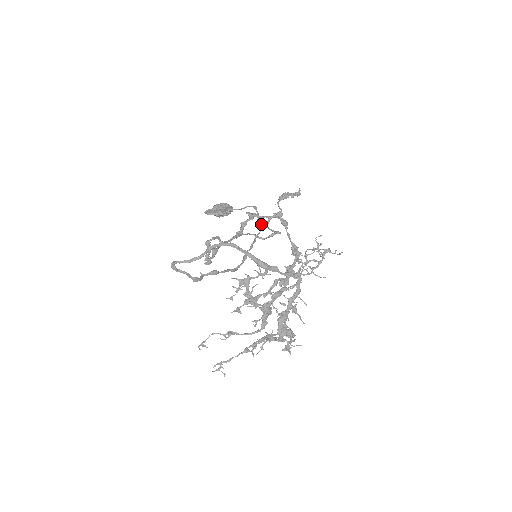
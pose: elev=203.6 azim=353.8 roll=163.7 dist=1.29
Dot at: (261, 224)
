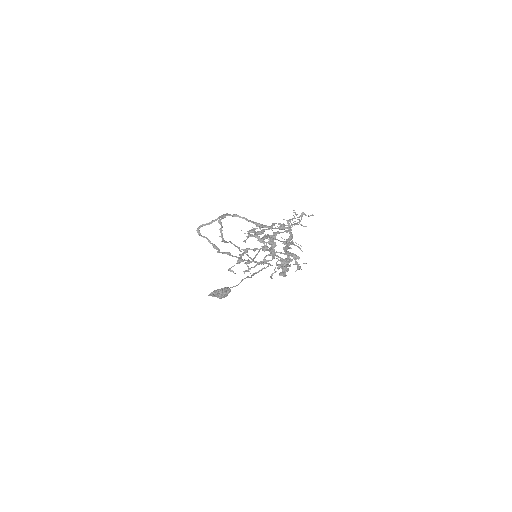
Dot at: (255, 273)
